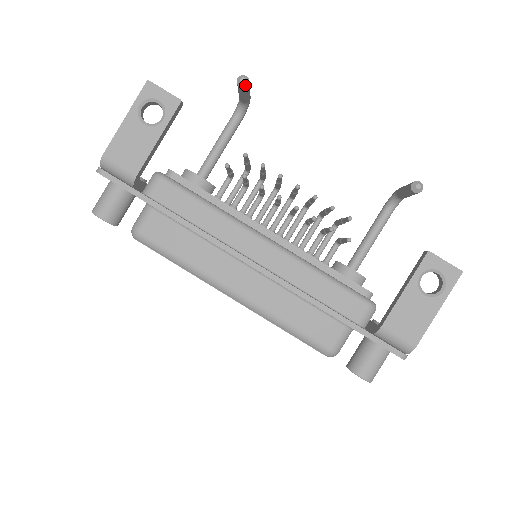
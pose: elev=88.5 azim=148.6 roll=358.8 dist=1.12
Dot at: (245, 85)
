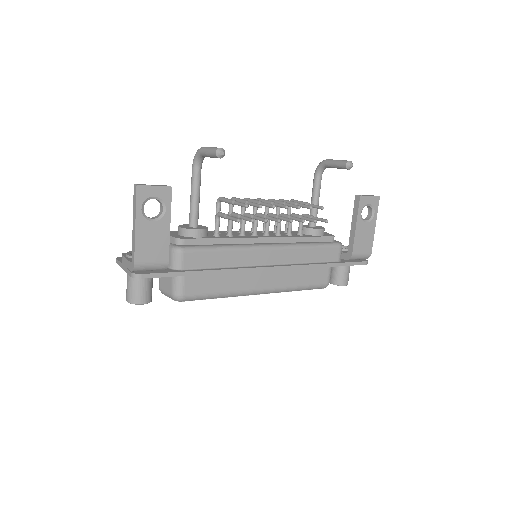
Dot at: (224, 155)
